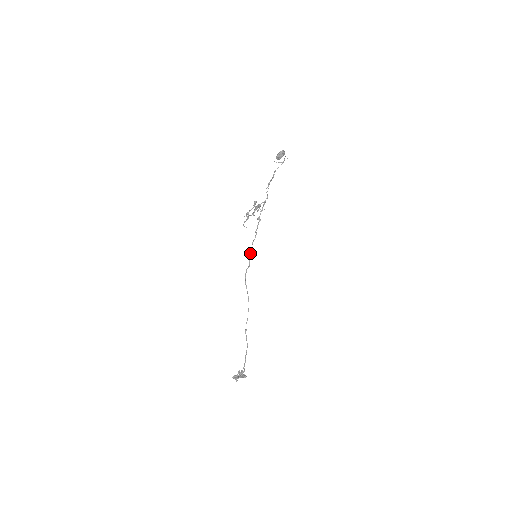
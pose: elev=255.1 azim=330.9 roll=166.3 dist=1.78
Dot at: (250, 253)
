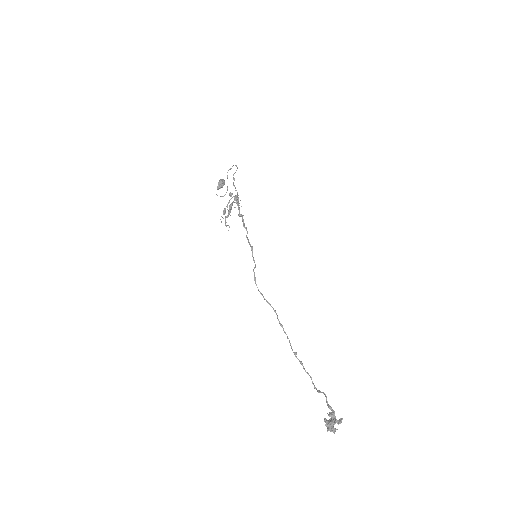
Dot at: (251, 246)
